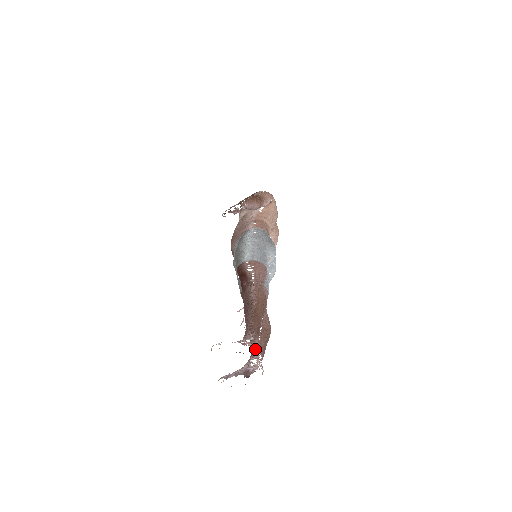
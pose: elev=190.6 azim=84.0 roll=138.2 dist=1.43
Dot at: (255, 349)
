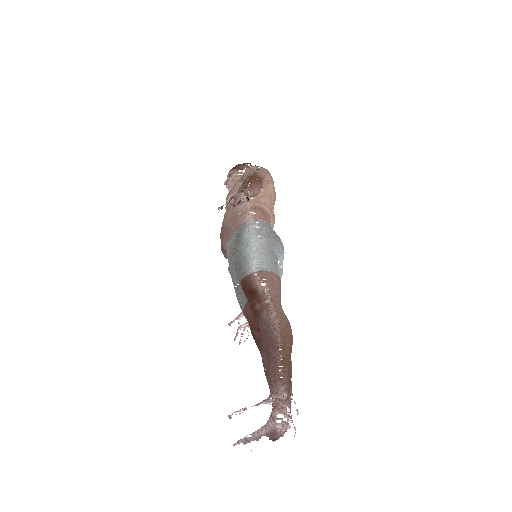
Dot at: occluded
